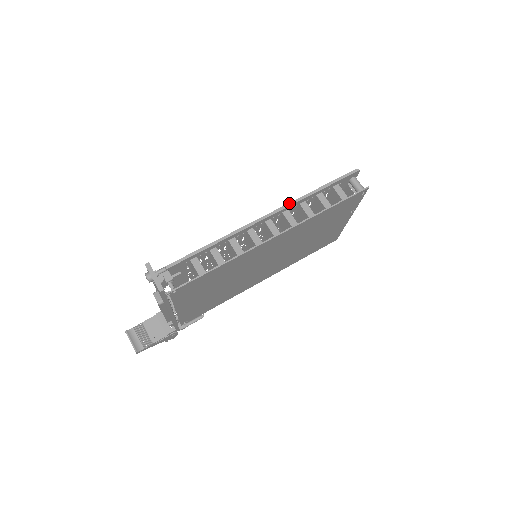
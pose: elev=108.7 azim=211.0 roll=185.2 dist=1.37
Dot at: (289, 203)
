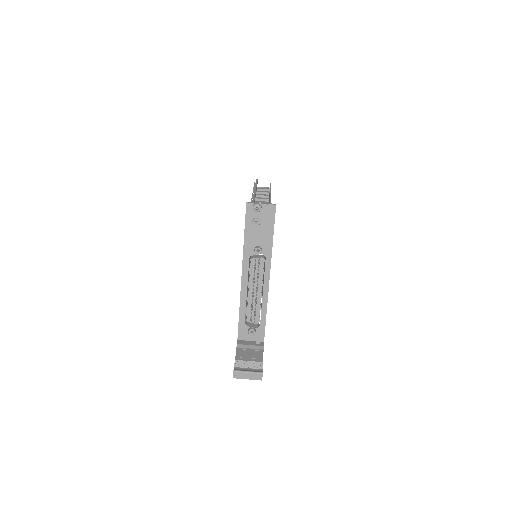
Dot at: (252, 194)
